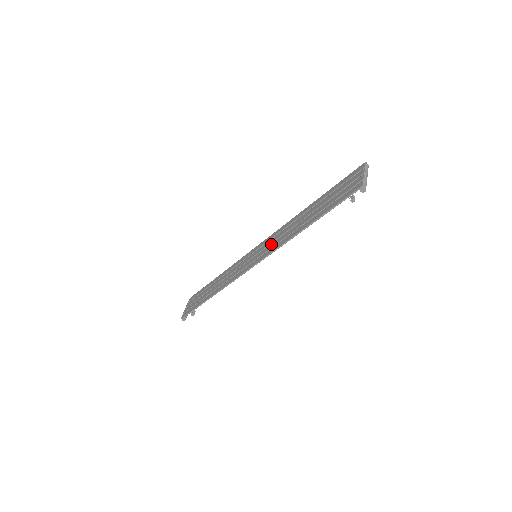
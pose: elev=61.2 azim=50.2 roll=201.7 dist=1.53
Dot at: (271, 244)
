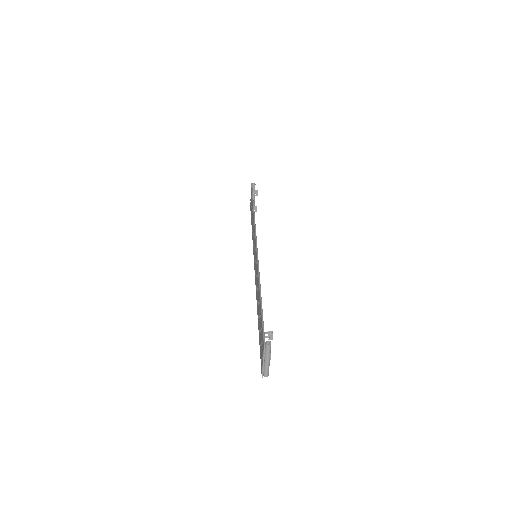
Dot at: occluded
